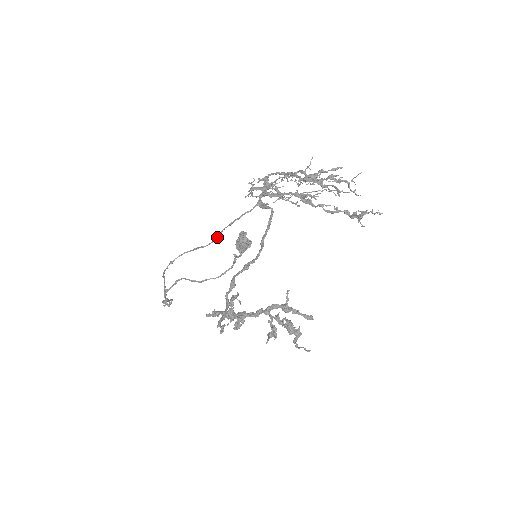
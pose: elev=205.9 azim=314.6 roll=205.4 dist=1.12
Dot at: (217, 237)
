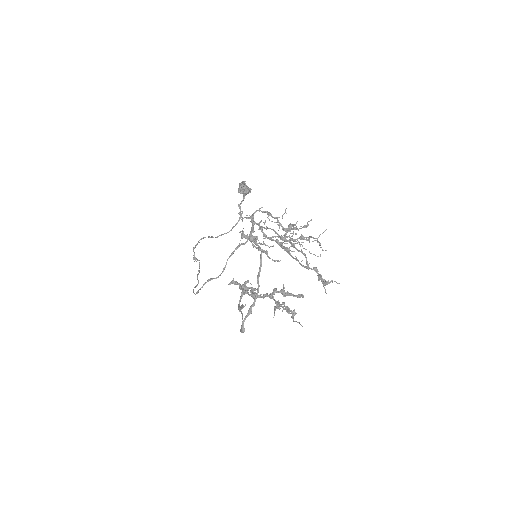
Dot at: (224, 268)
